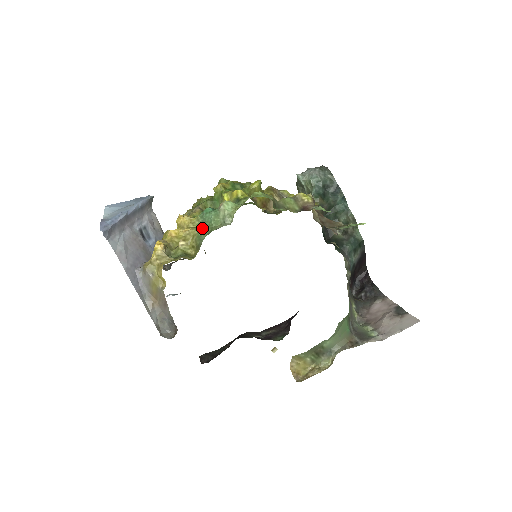
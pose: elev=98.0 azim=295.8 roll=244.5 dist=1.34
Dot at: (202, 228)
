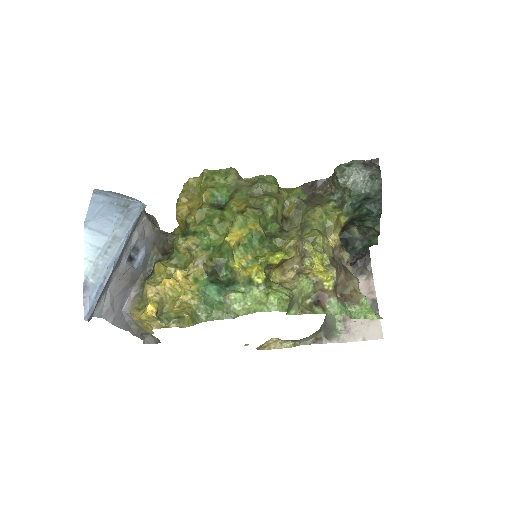
Dot at: (201, 305)
